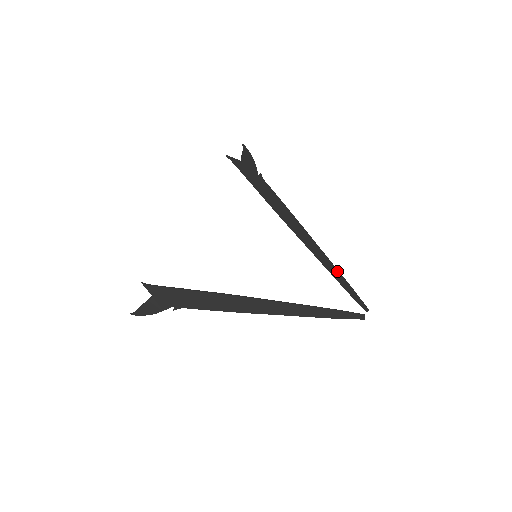
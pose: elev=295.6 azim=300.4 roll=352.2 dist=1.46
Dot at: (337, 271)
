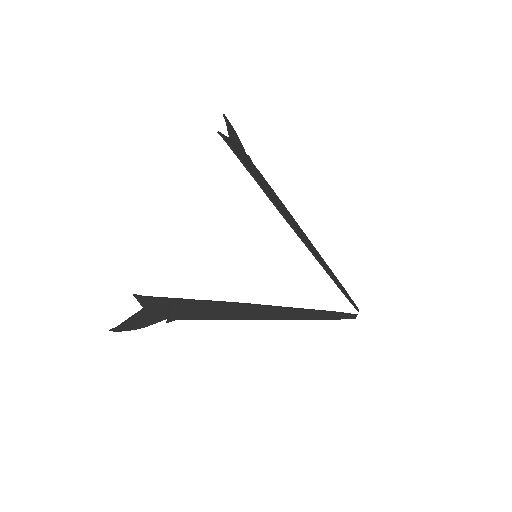
Dot at: (331, 271)
